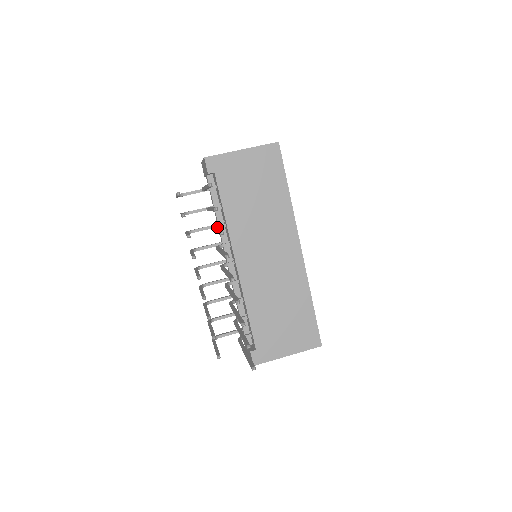
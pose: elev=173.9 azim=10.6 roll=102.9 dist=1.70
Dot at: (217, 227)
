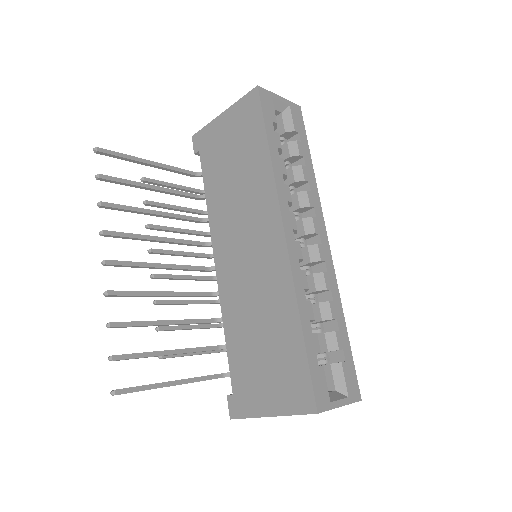
Dot at: occluded
